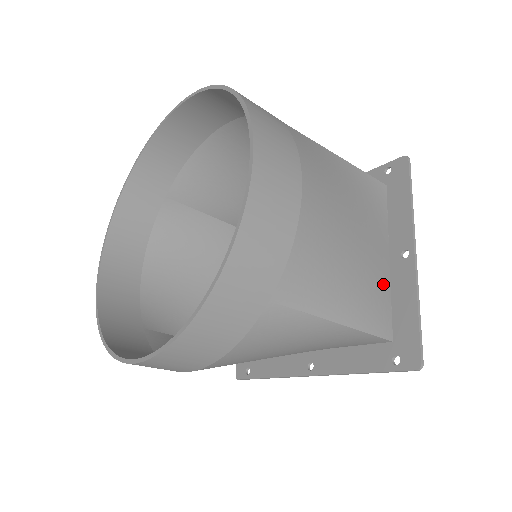
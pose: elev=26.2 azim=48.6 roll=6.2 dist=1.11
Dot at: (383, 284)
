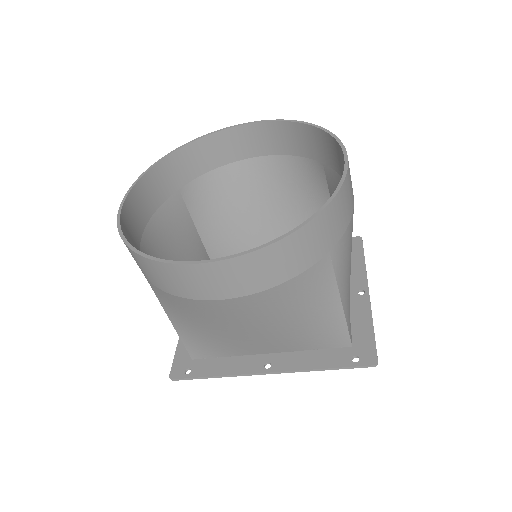
Dot at: occluded
